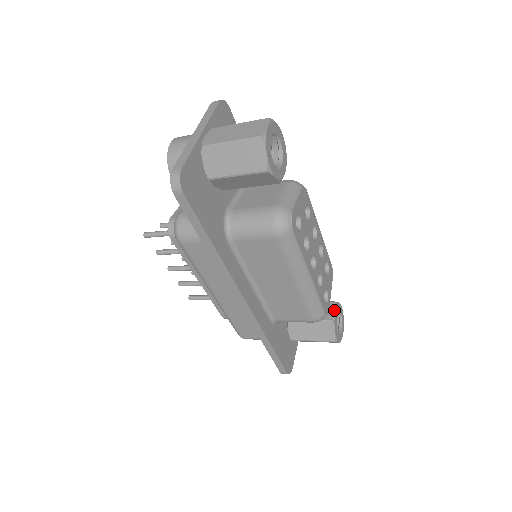
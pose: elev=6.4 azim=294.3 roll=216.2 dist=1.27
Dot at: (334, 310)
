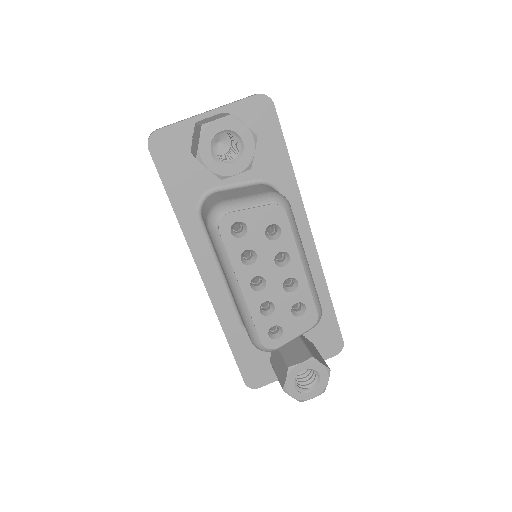
Dot at: (301, 361)
